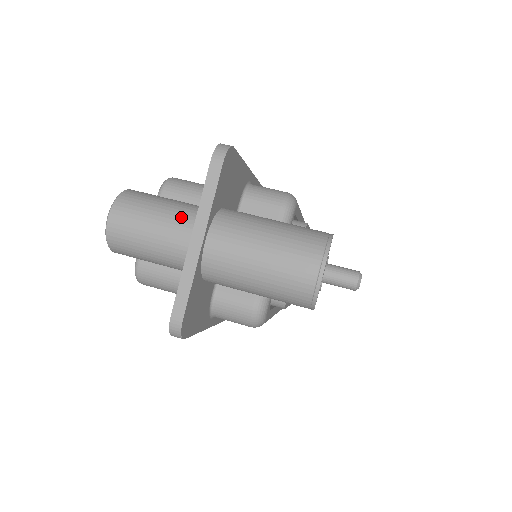
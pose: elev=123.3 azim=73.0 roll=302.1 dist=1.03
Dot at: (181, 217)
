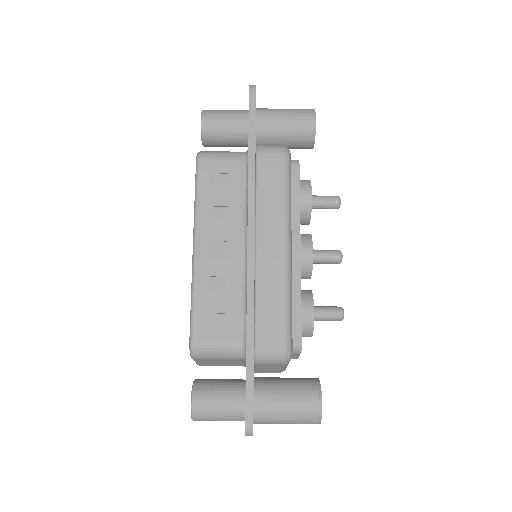
Dot at: (234, 420)
